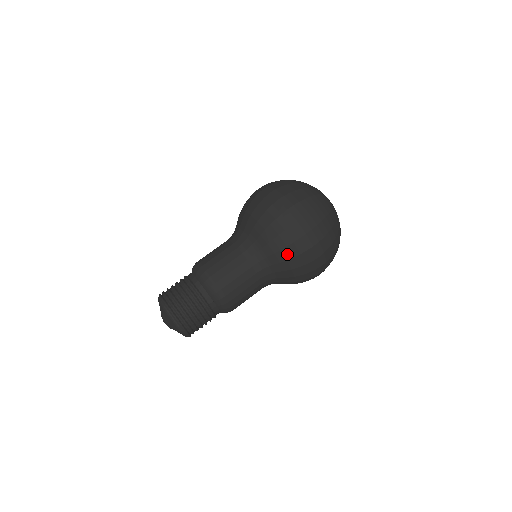
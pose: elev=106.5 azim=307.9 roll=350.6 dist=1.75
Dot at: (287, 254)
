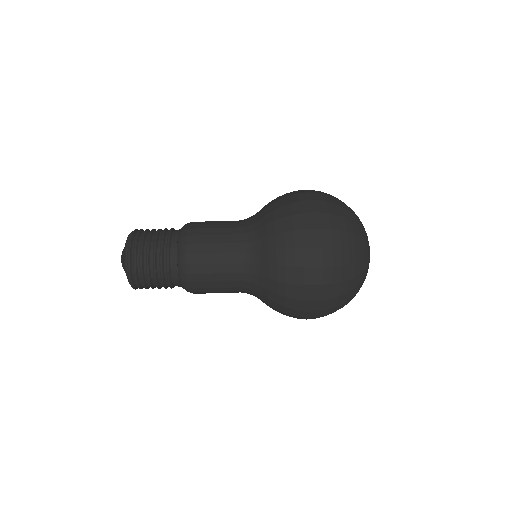
Dot at: (278, 214)
